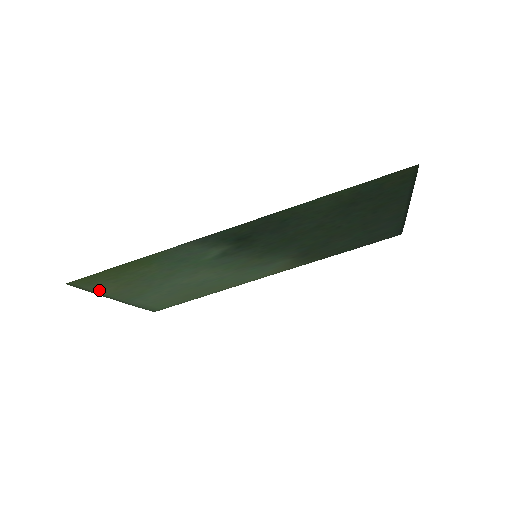
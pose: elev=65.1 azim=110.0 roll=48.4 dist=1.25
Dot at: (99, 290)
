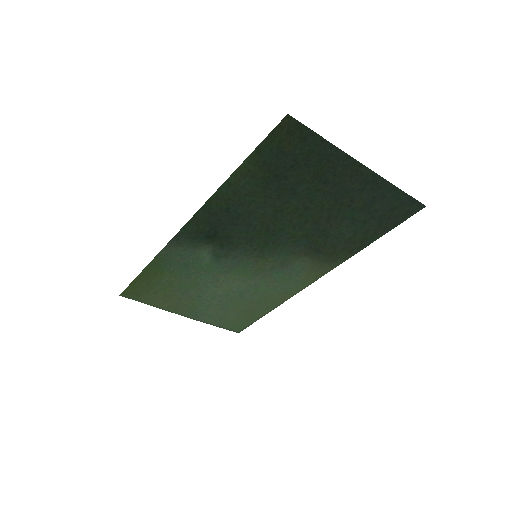
Dot at: (153, 303)
